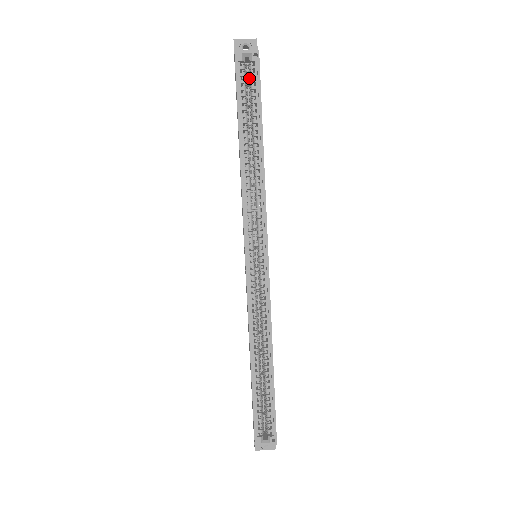
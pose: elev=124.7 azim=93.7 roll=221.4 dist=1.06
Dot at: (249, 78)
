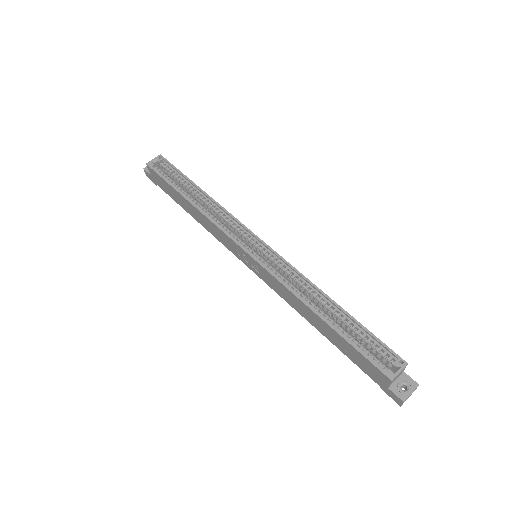
Dot at: (166, 171)
